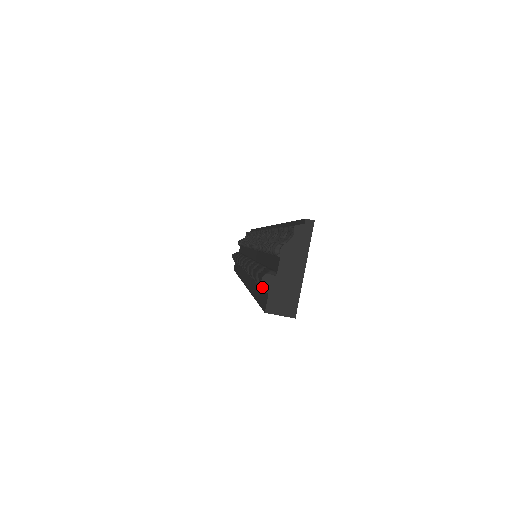
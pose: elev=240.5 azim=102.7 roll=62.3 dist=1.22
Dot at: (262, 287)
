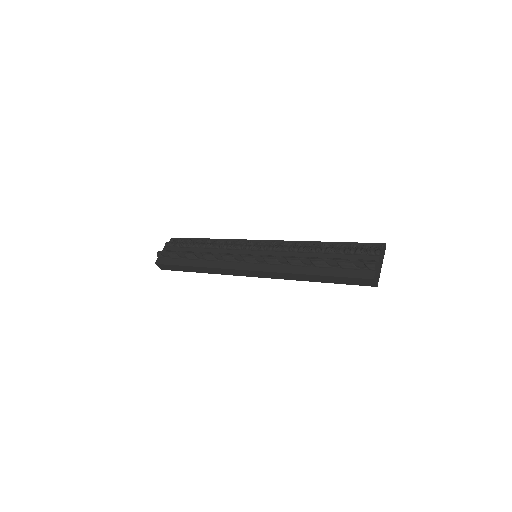
Dot at: (373, 267)
